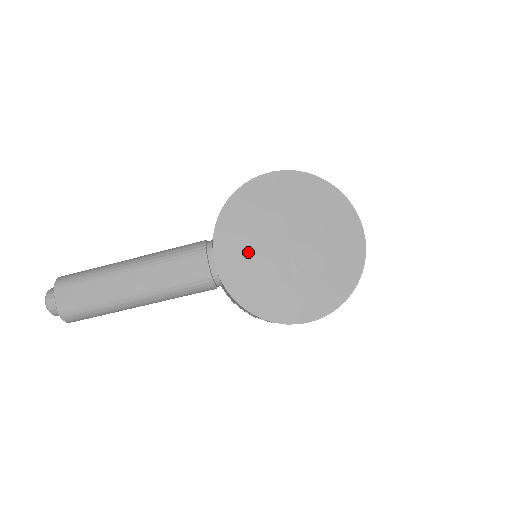
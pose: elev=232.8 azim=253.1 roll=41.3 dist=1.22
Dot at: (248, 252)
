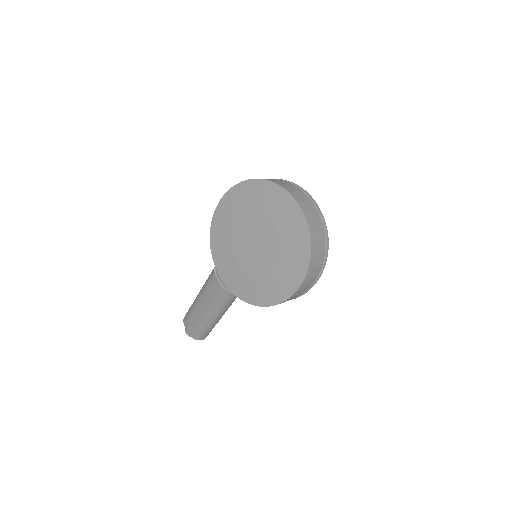
Dot at: (234, 263)
